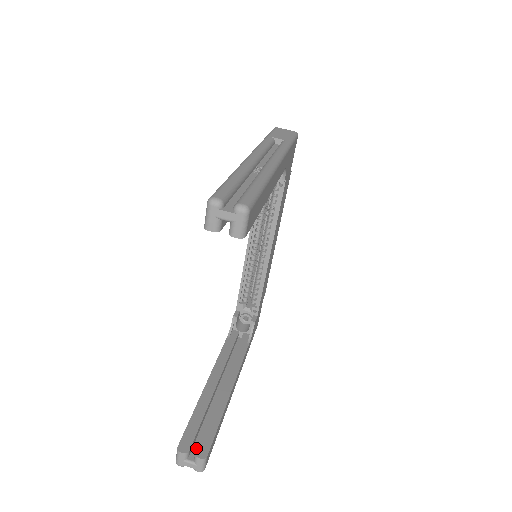
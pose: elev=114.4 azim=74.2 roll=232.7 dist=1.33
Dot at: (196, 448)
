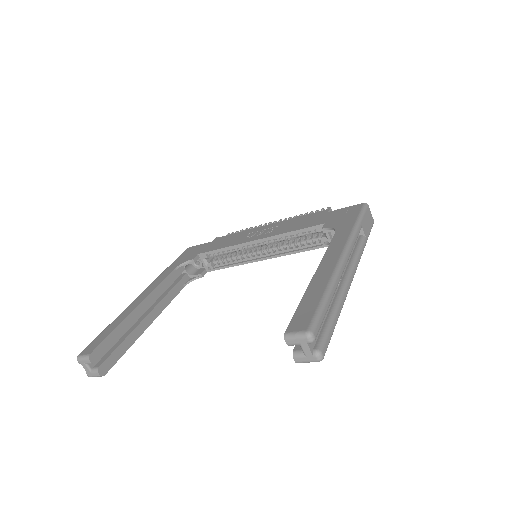
Dot at: occluded
